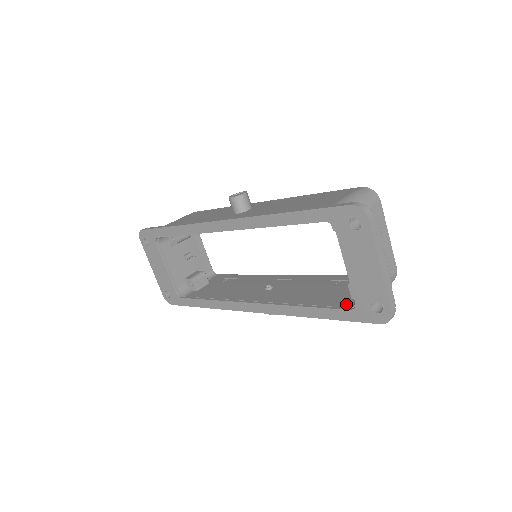
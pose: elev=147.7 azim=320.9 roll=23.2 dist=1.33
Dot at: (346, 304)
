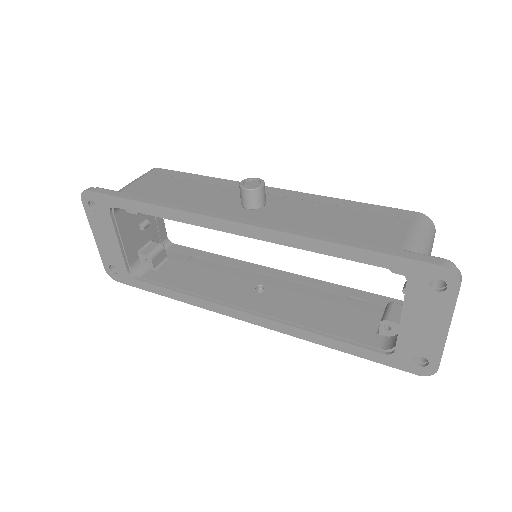
Dot at: (375, 342)
